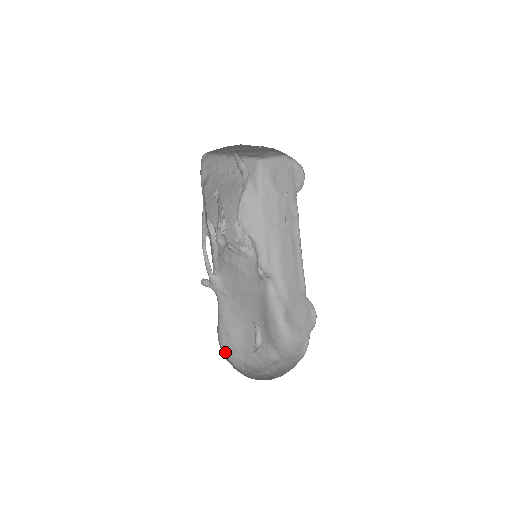
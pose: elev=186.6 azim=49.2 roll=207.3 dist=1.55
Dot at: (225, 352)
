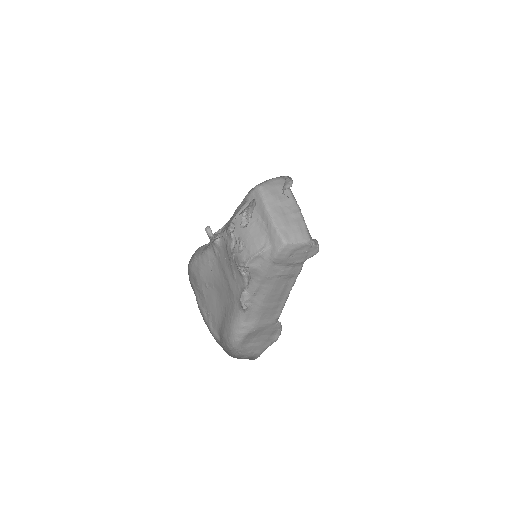
Dot at: (189, 271)
